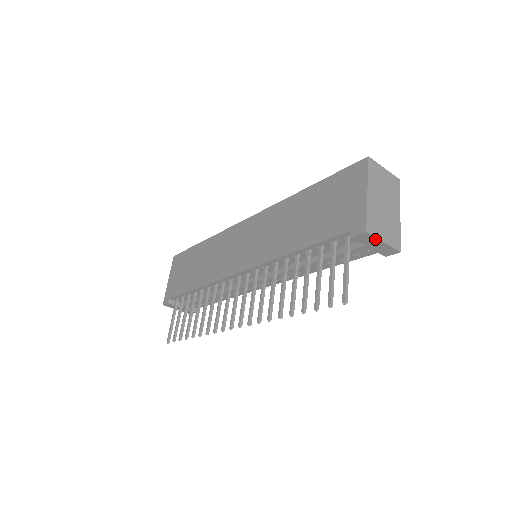
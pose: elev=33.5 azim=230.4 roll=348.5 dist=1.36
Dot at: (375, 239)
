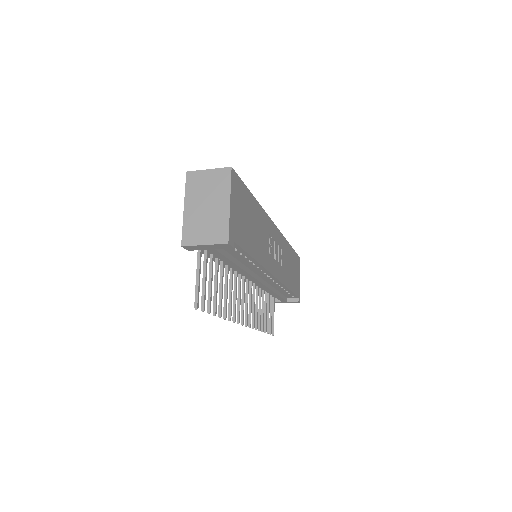
Dot at: (197, 246)
